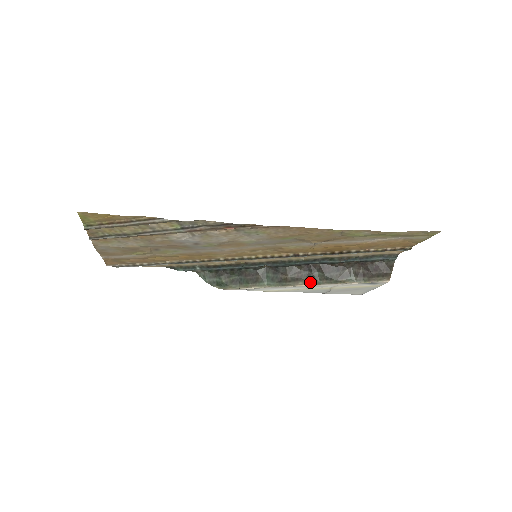
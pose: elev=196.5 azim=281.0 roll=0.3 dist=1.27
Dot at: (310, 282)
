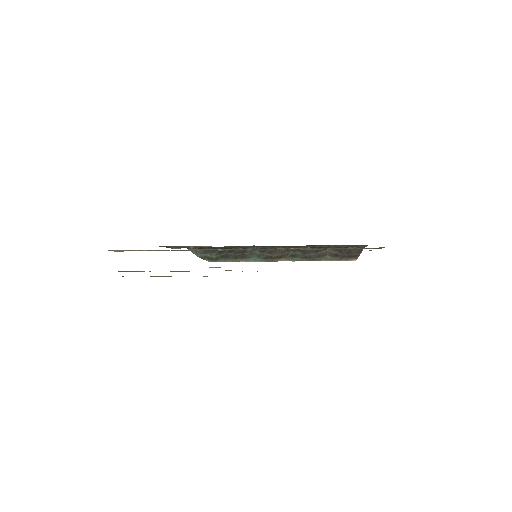
Dot at: (291, 259)
